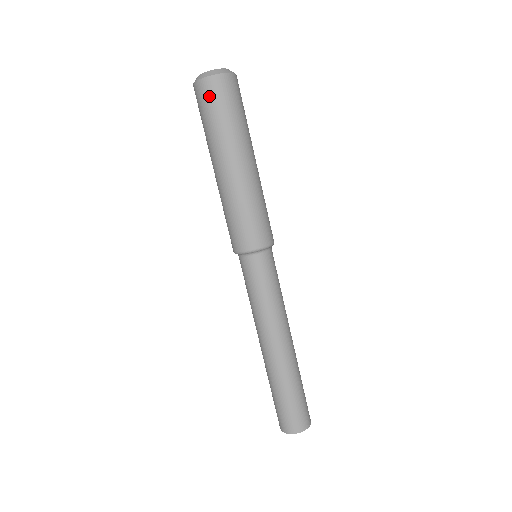
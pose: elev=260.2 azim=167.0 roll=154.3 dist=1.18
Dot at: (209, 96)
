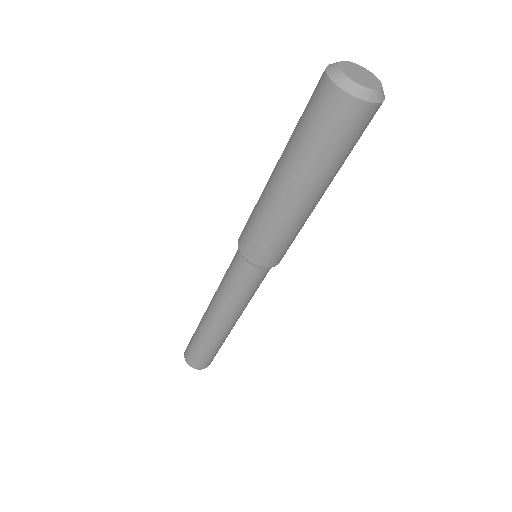
Dot at: (326, 110)
